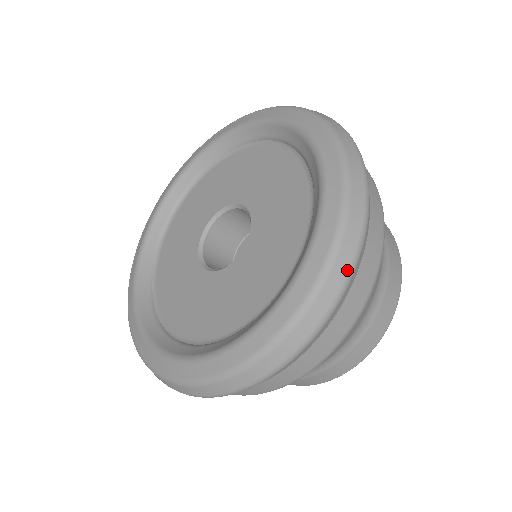
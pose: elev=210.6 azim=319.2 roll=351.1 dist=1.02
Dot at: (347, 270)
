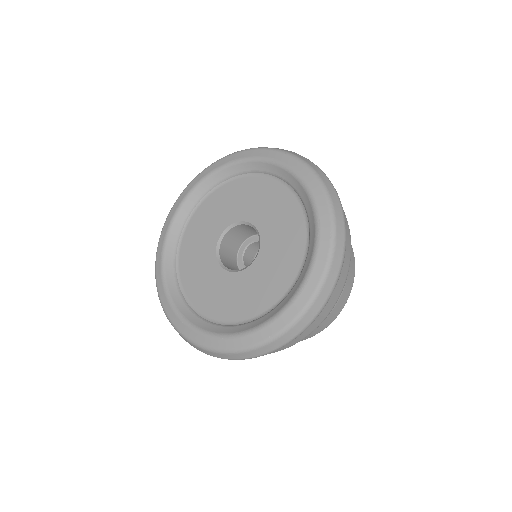
Dot at: (299, 332)
